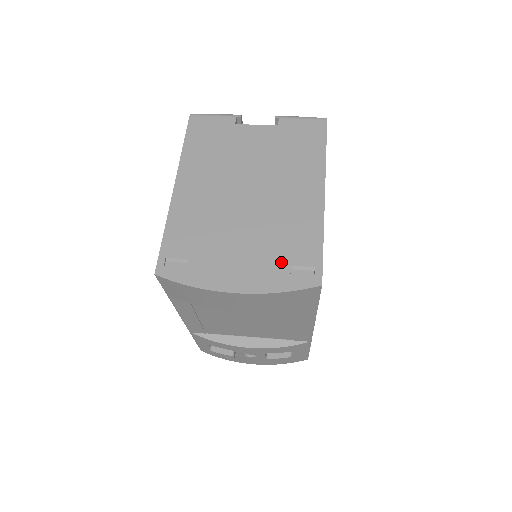
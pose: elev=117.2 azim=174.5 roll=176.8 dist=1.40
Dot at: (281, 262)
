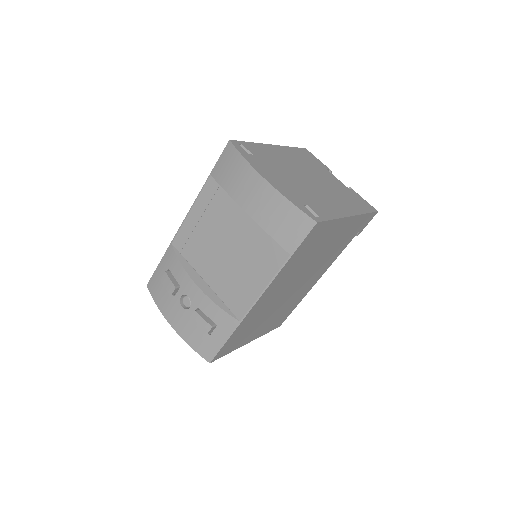
Dot at: (303, 199)
